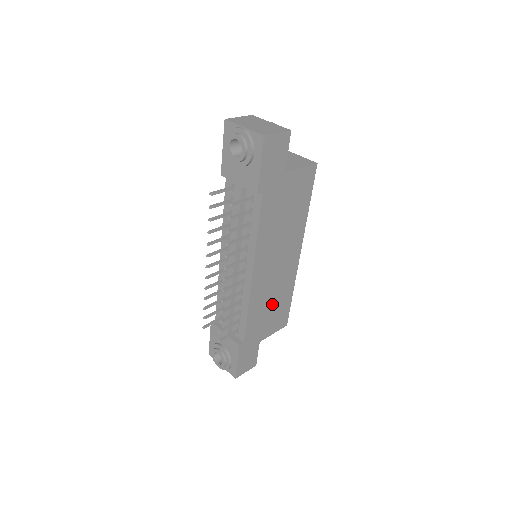
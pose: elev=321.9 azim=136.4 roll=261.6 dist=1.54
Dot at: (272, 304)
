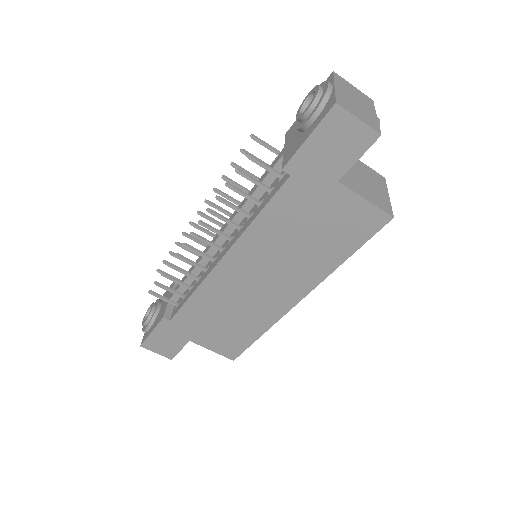
Dot at: (228, 318)
